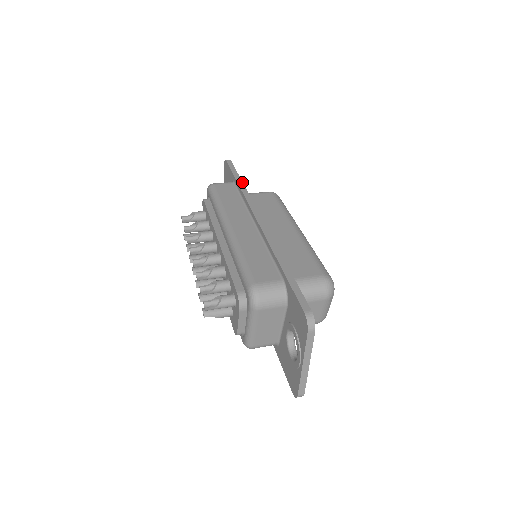
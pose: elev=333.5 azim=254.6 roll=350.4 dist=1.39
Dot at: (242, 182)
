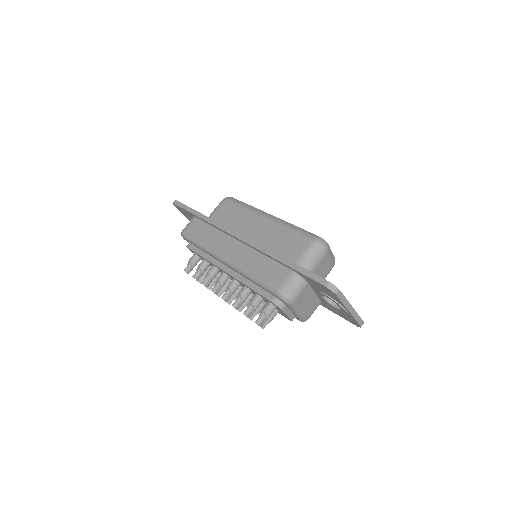
Dot at: (201, 214)
